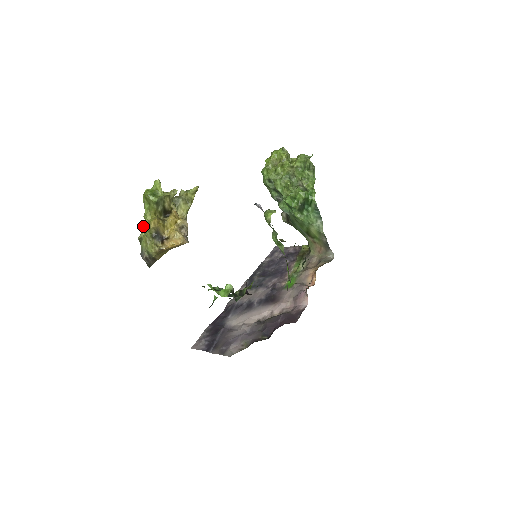
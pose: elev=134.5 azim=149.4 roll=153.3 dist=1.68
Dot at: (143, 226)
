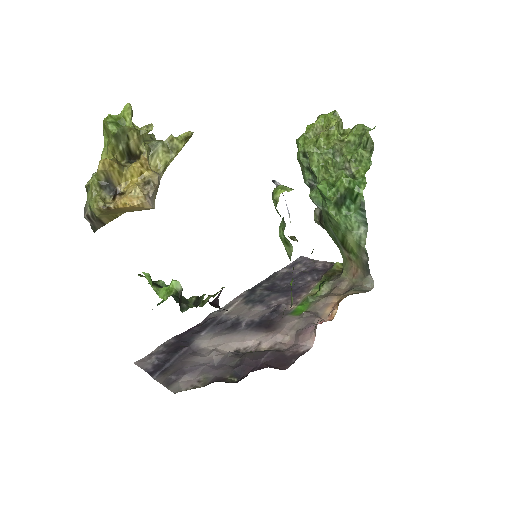
Dot at: occluded
